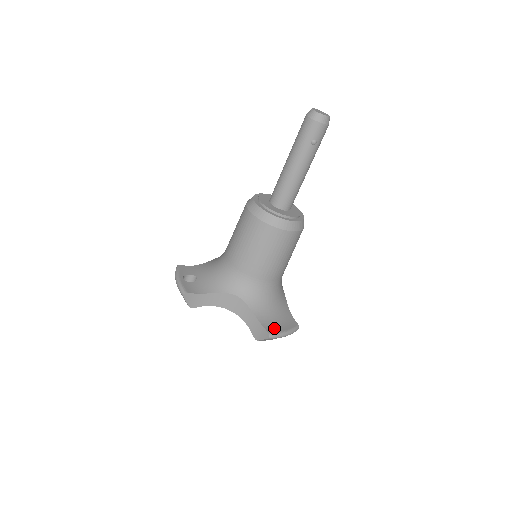
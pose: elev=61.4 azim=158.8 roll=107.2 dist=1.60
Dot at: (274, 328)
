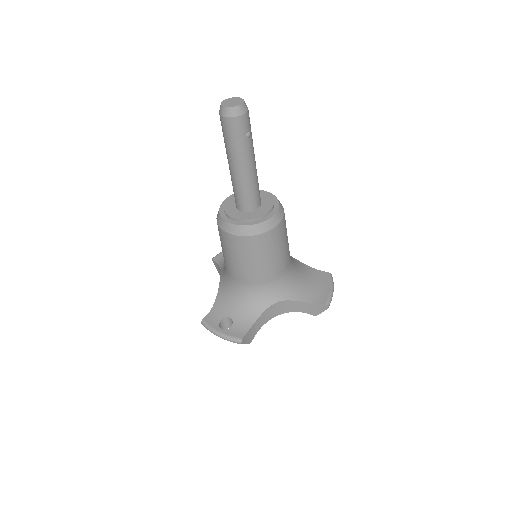
Dot at: (323, 296)
